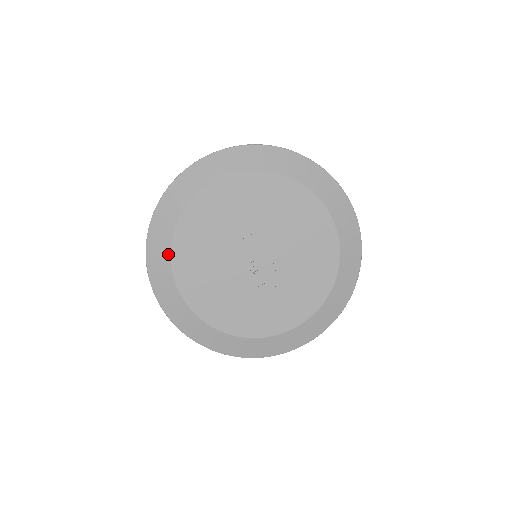
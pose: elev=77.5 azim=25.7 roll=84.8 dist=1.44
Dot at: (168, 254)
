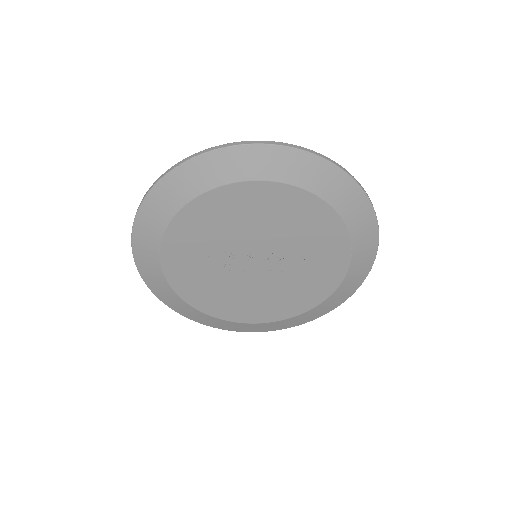
Dot at: (206, 316)
